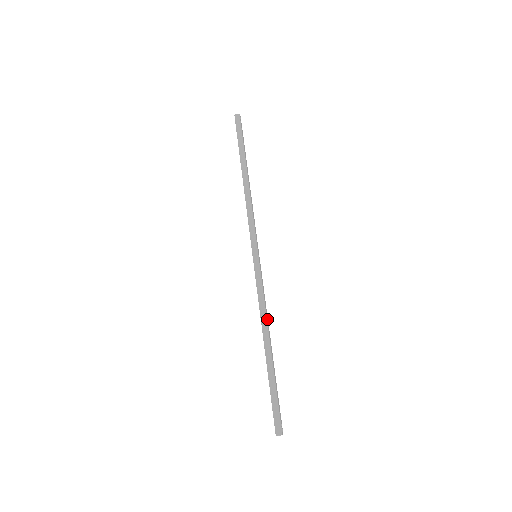
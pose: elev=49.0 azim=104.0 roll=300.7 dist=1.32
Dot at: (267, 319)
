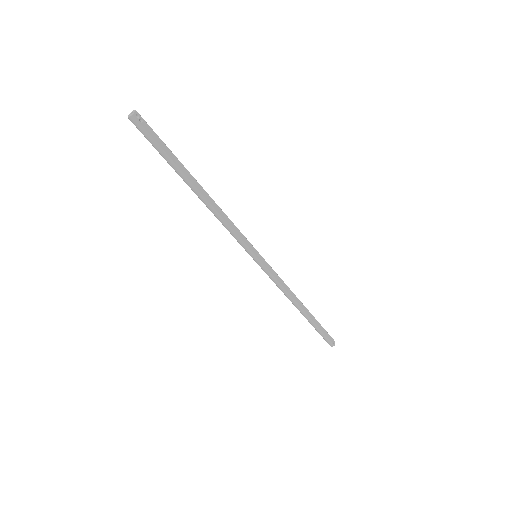
Dot at: (292, 294)
